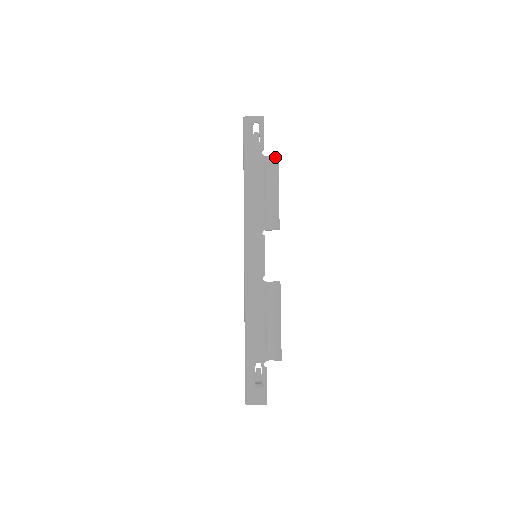
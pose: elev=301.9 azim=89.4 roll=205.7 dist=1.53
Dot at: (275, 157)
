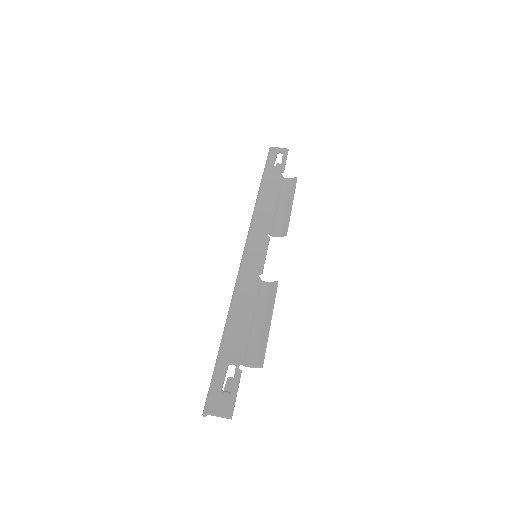
Dot at: (294, 178)
